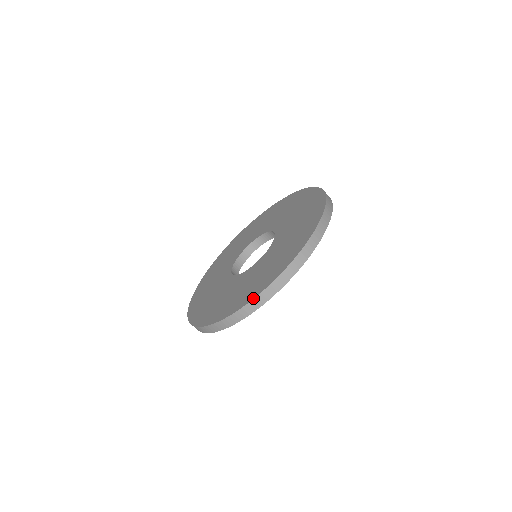
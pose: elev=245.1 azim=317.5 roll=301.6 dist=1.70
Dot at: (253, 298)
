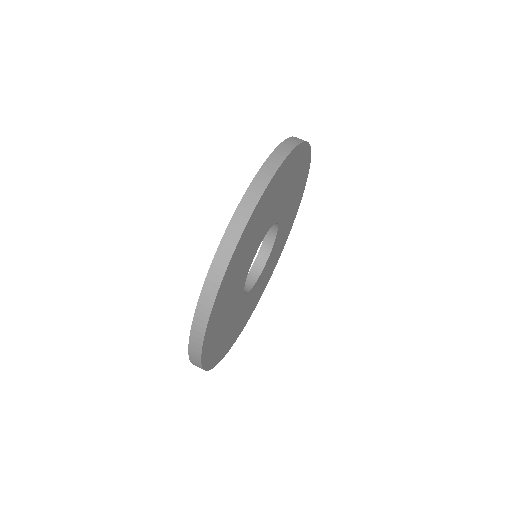
Dot at: occluded
